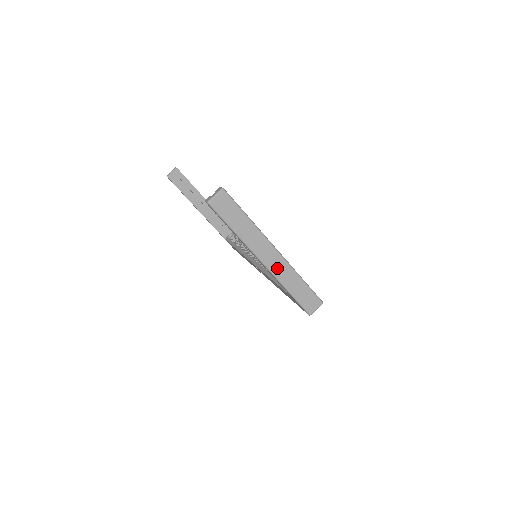
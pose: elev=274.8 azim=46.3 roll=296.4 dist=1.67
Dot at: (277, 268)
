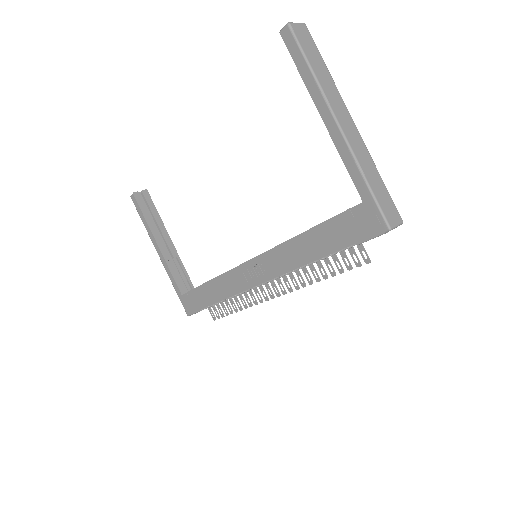
Dot at: (354, 142)
